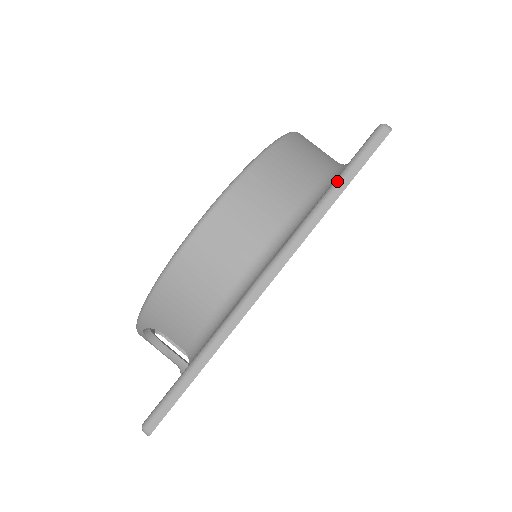
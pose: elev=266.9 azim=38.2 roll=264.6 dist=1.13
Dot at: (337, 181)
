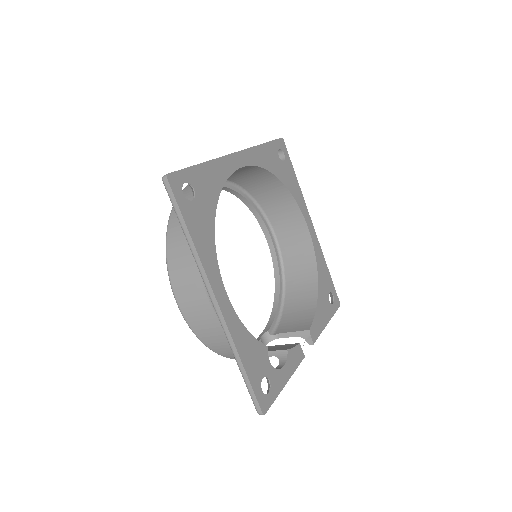
Dot at: (181, 226)
